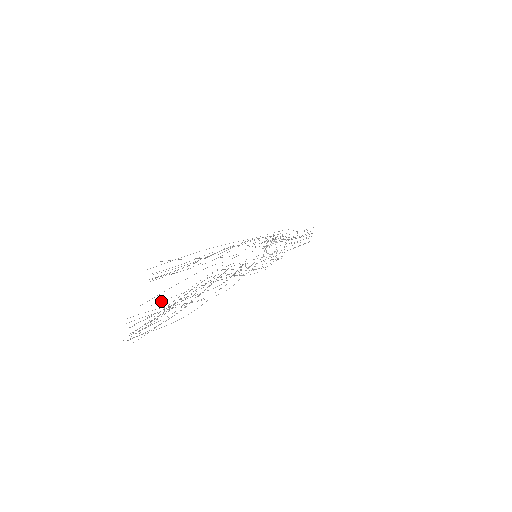
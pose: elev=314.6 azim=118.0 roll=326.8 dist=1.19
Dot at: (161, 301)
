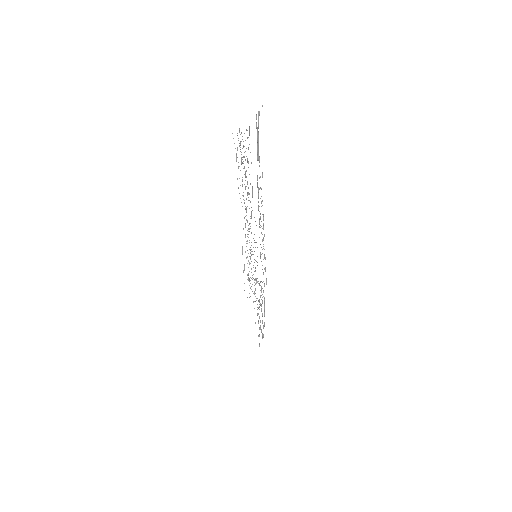
Dot at: occluded
